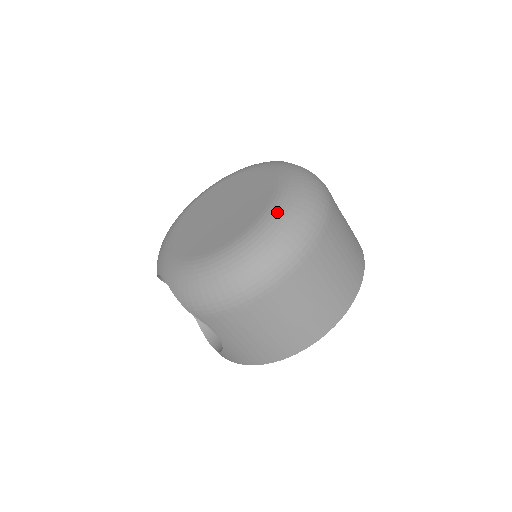
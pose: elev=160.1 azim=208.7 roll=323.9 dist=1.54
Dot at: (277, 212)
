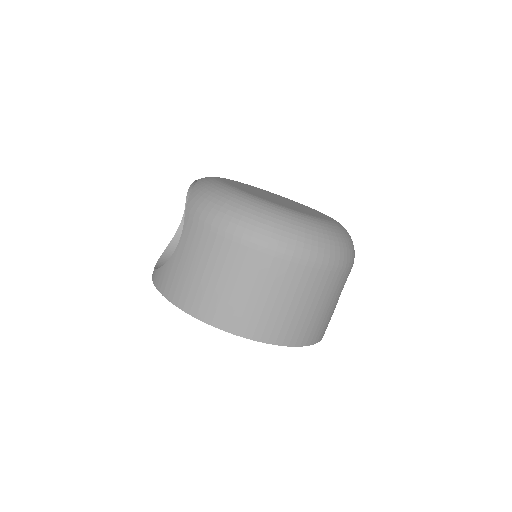
Dot at: (315, 221)
